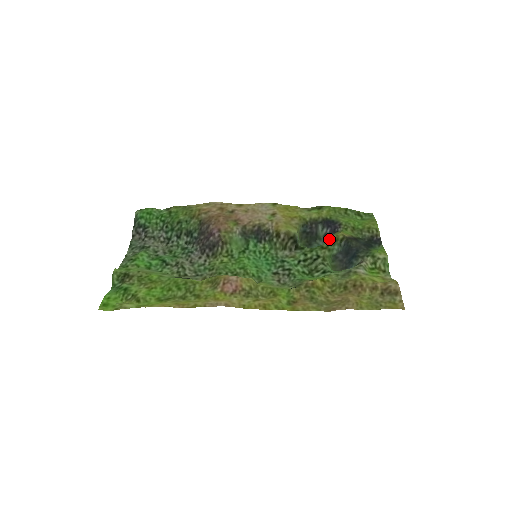
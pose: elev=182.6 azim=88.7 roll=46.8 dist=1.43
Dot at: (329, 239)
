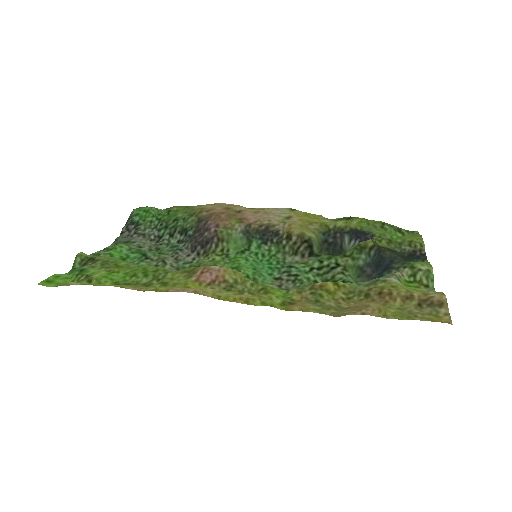
Dot at: (354, 246)
